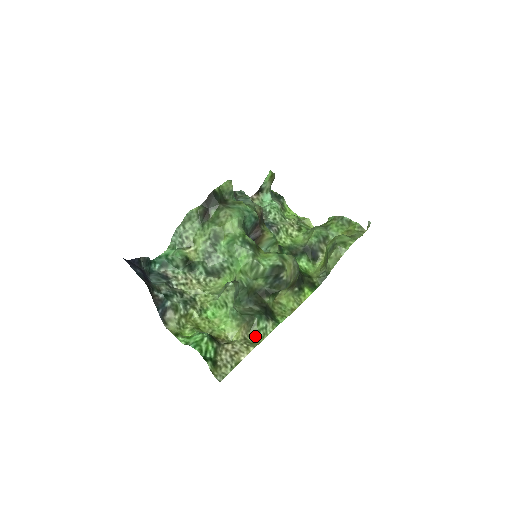
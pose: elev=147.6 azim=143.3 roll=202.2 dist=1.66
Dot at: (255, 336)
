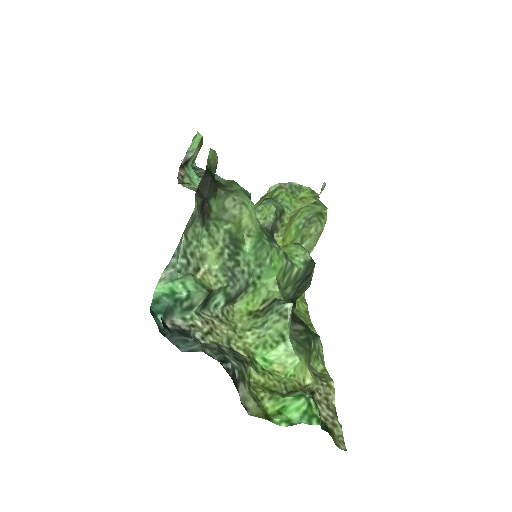
Dot at: (317, 365)
